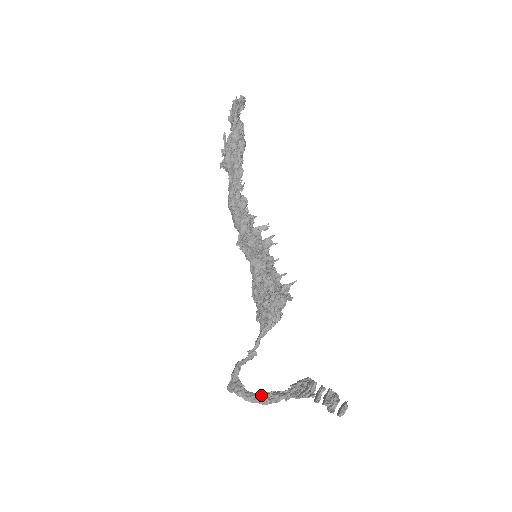
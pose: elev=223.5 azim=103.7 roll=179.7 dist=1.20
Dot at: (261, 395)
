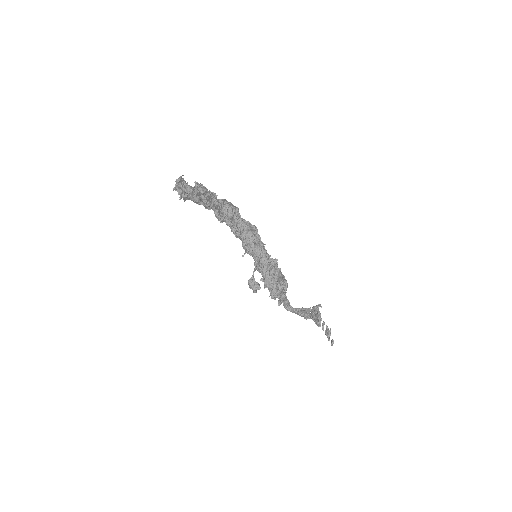
Dot at: (298, 314)
